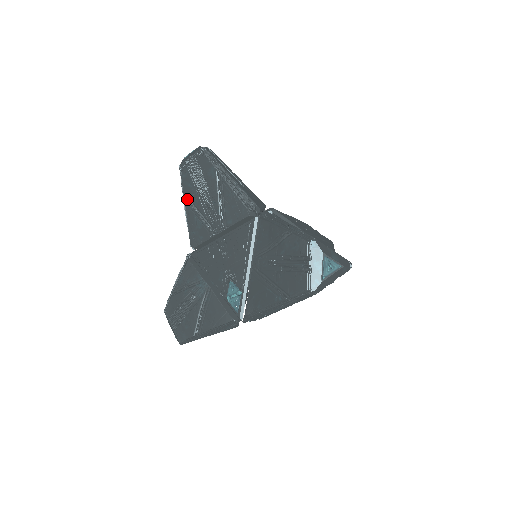
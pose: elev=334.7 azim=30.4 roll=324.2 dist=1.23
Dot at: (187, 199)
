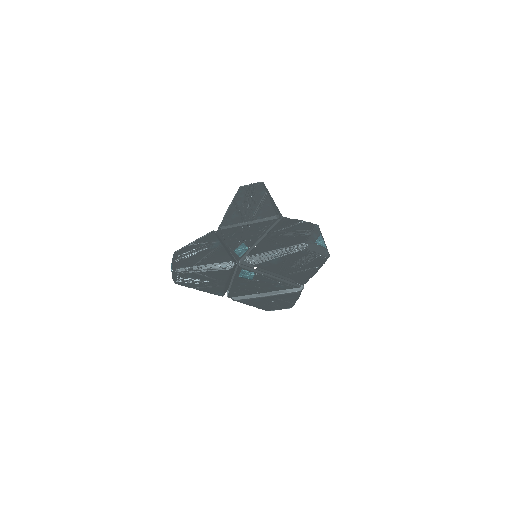
Dot at: (234, 203)
